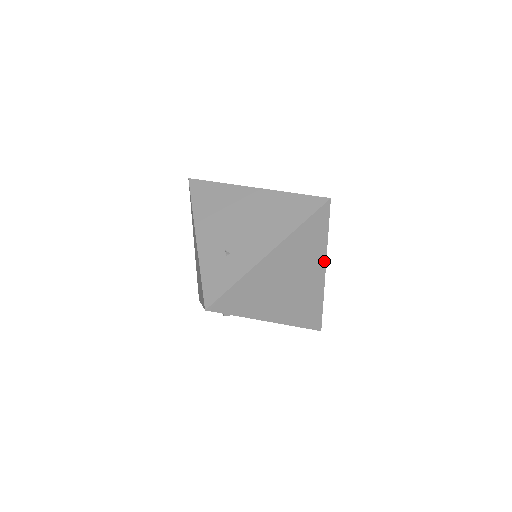
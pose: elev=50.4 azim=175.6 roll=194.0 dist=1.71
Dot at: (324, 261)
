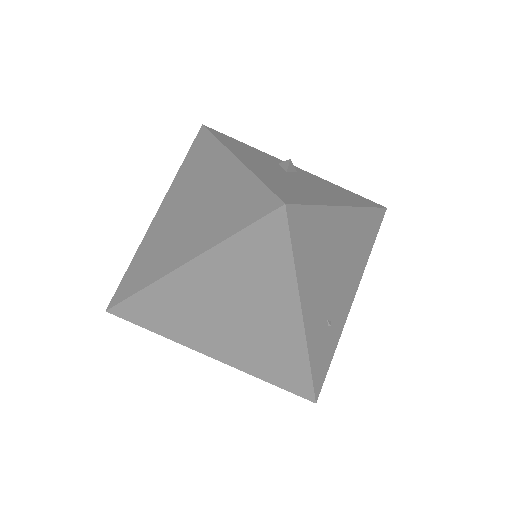
Dot at: occluded
